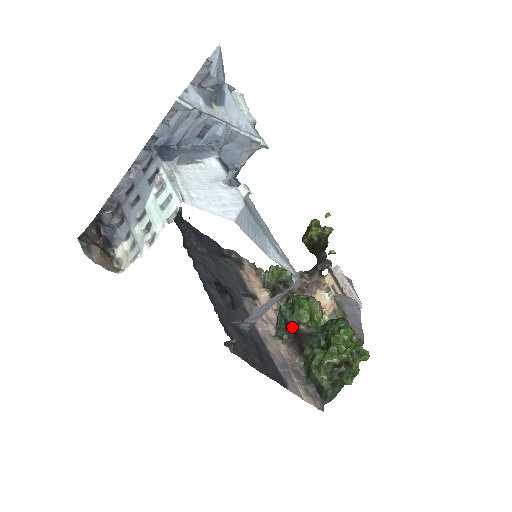
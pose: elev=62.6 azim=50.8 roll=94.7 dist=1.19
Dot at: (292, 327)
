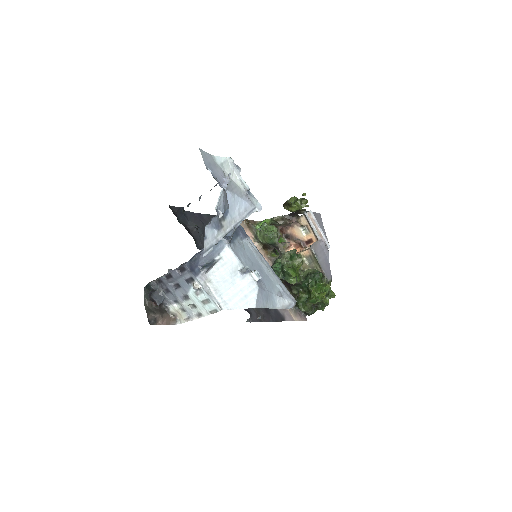
Dot at: (283, 280)
